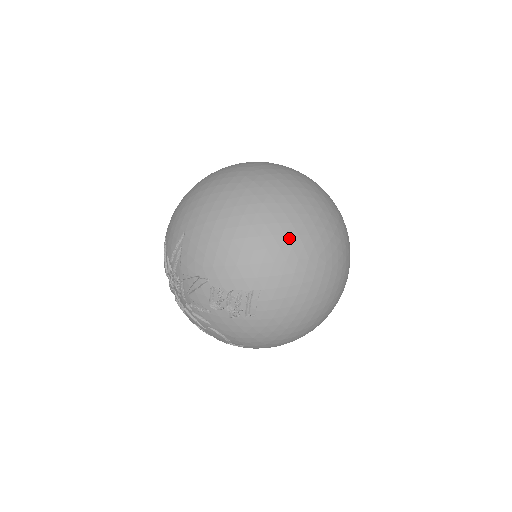
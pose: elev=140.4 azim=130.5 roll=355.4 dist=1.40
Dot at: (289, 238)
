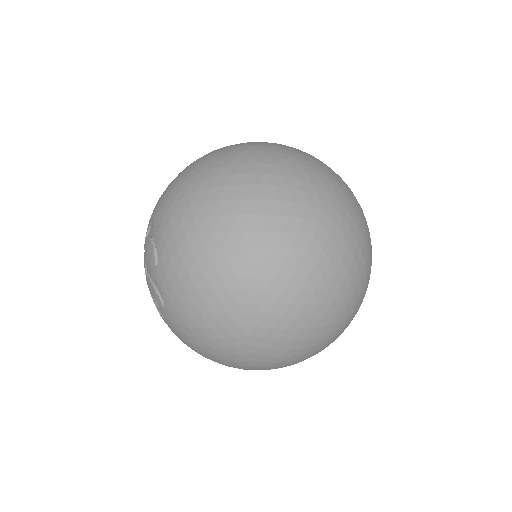
Dot at: occluded
